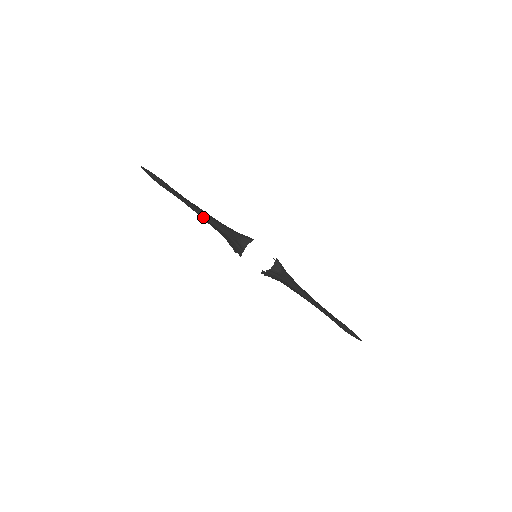
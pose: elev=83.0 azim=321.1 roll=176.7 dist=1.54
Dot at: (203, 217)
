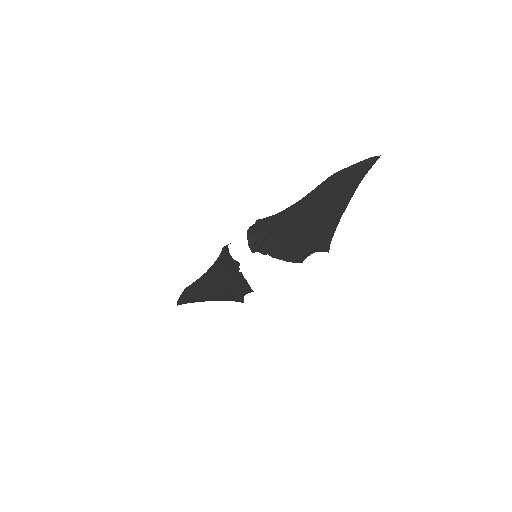
Dot at: (206, 275)
